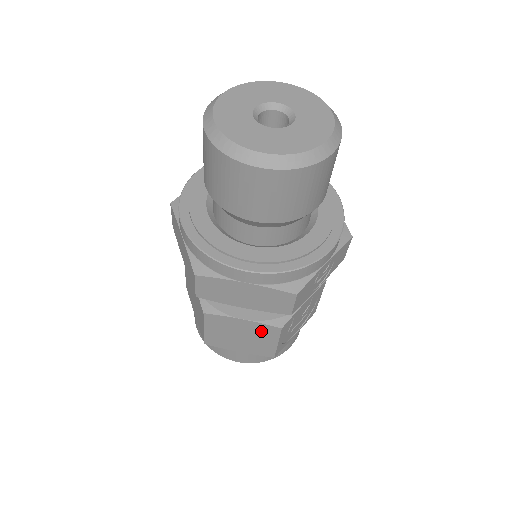
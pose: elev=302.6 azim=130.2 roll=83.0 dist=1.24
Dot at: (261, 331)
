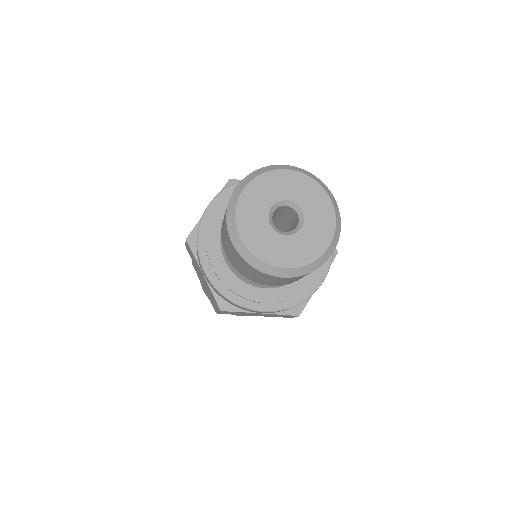
Dot at: occluded
